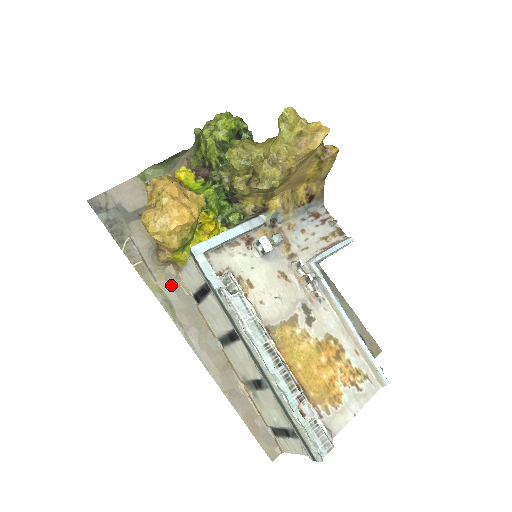
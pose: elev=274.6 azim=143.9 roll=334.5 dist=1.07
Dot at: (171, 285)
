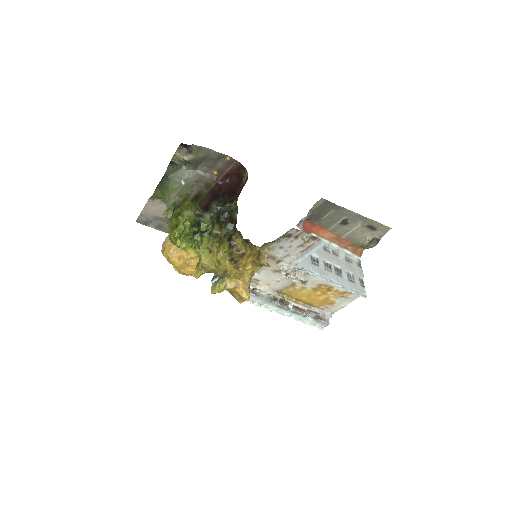
Dot at: occluded
